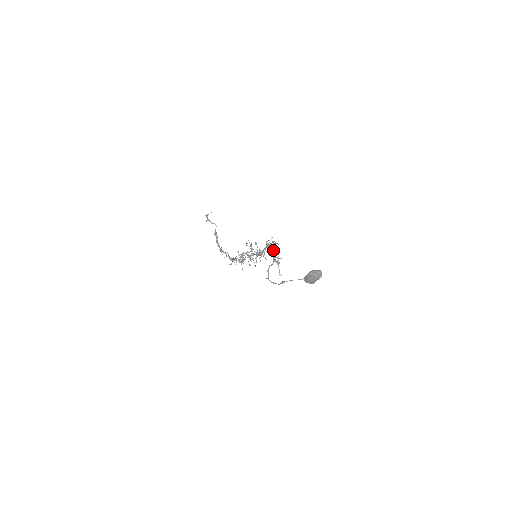
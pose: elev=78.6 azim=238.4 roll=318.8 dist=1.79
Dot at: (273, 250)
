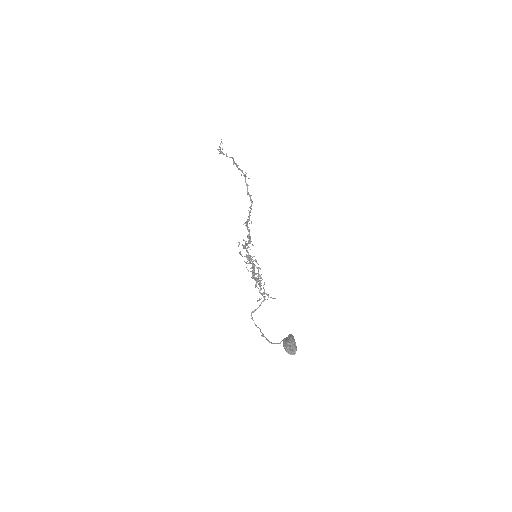
Dot at: (260, 286)
